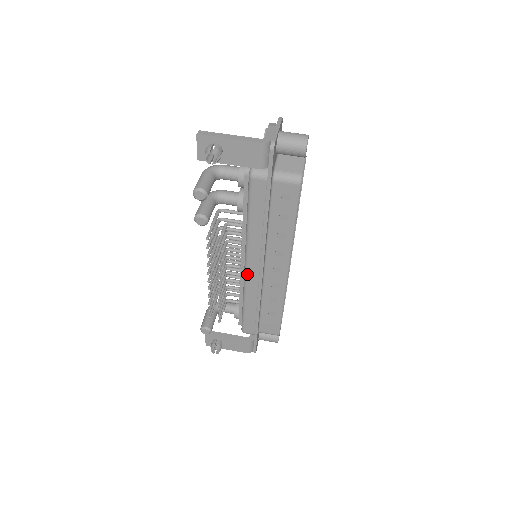
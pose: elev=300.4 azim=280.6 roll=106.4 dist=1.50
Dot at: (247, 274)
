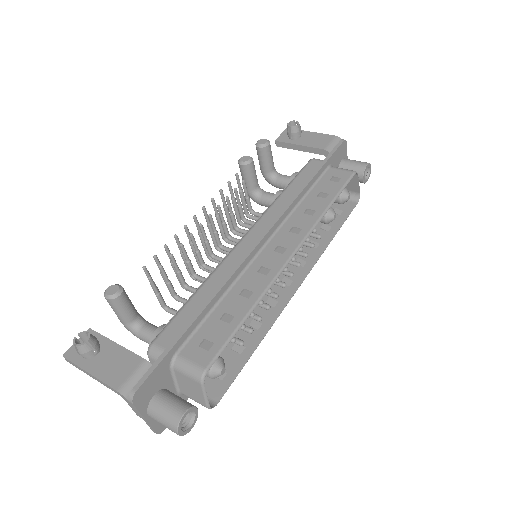
Dot at: (239, 244)
